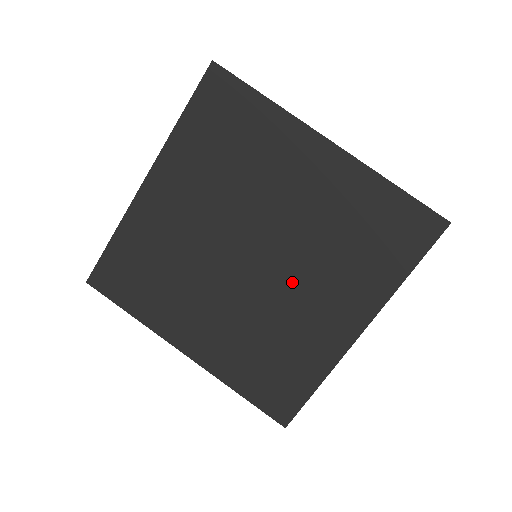
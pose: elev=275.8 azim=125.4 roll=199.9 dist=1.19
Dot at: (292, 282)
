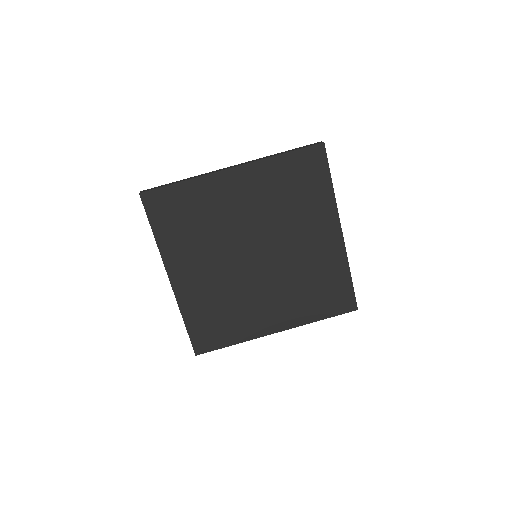
Dot at: (265, 284)
